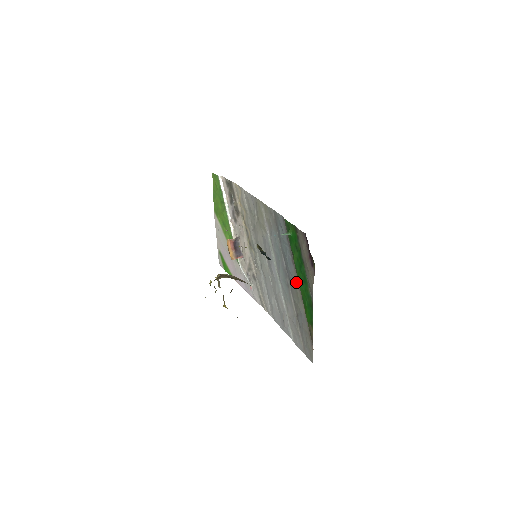
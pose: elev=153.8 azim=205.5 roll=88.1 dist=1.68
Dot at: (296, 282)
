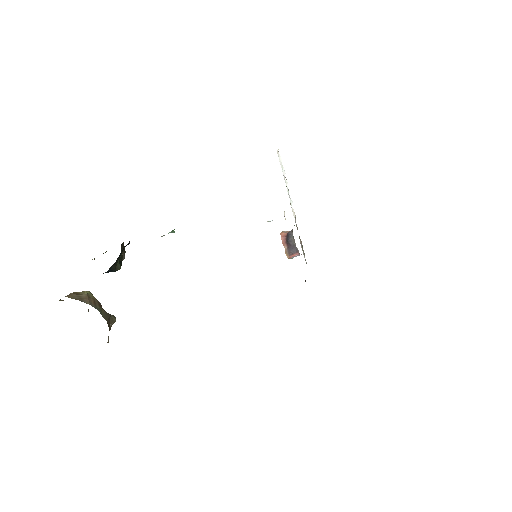
Dot at: occluded
